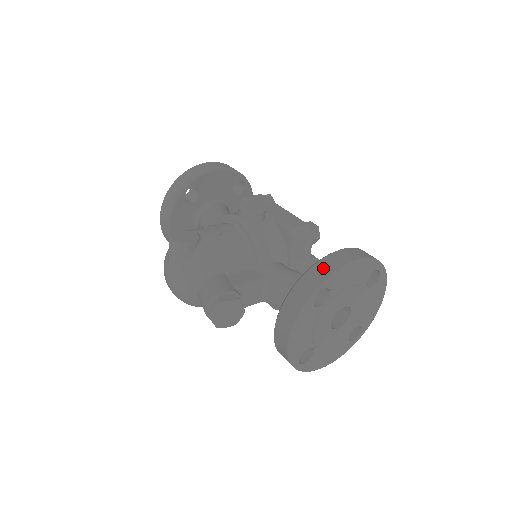
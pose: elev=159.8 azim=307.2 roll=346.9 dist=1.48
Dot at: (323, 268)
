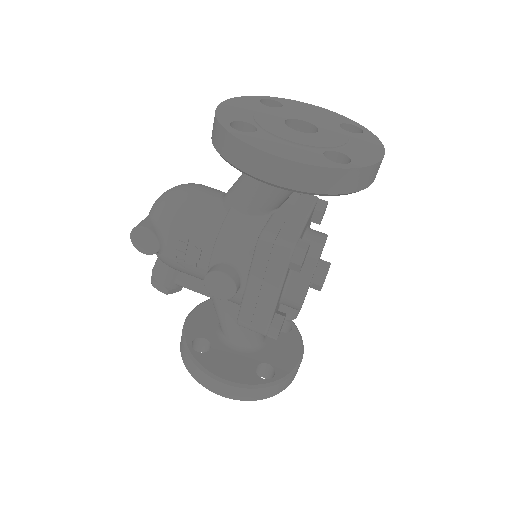
Dot at: (194, 371)
